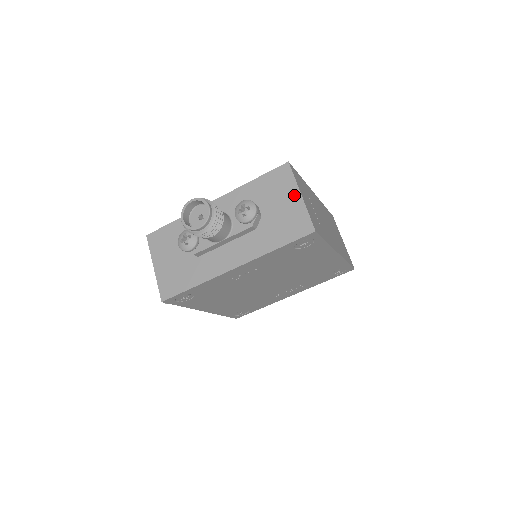
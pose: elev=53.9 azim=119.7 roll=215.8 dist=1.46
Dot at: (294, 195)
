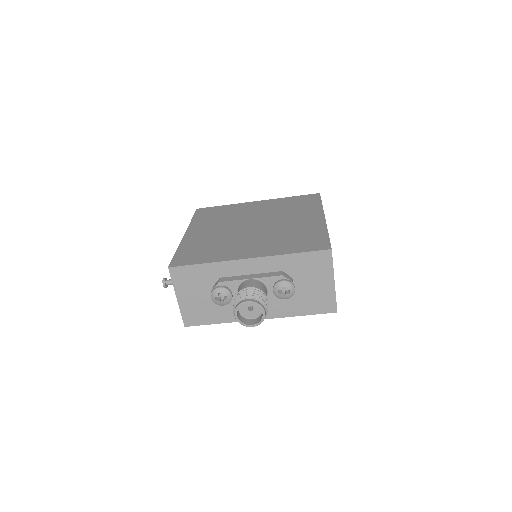
Dot at: (328, 280)
